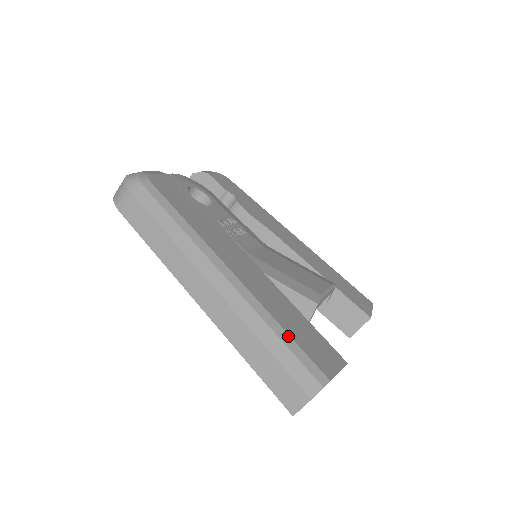
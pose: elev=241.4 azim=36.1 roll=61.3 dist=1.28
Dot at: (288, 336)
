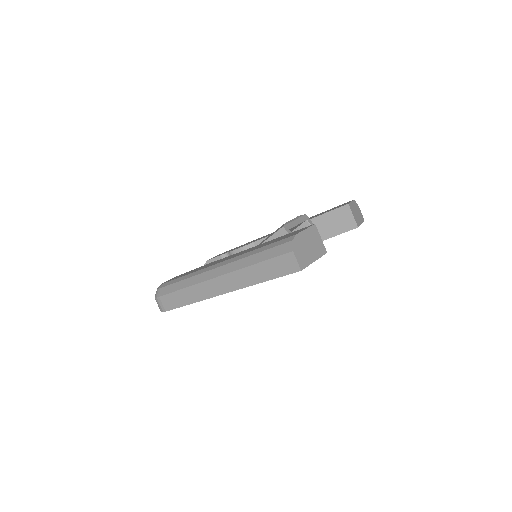
Dot at: (262, 248)
